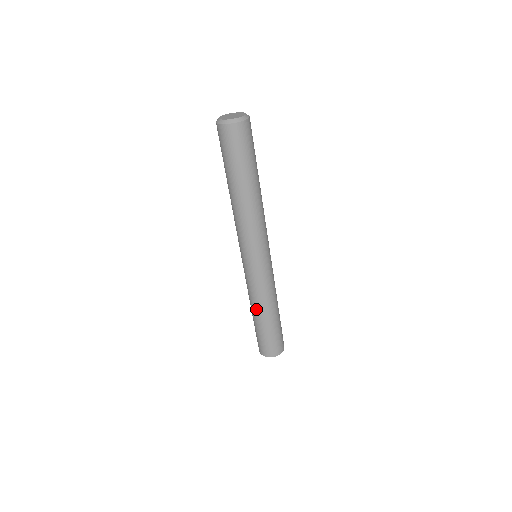
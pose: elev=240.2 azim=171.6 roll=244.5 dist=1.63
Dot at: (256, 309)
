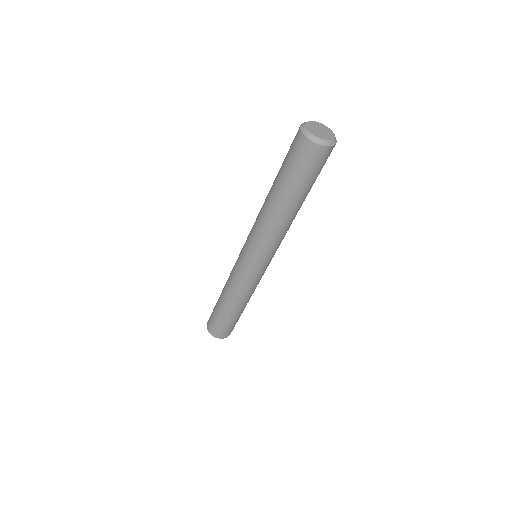
Dot at: (241, 304)
